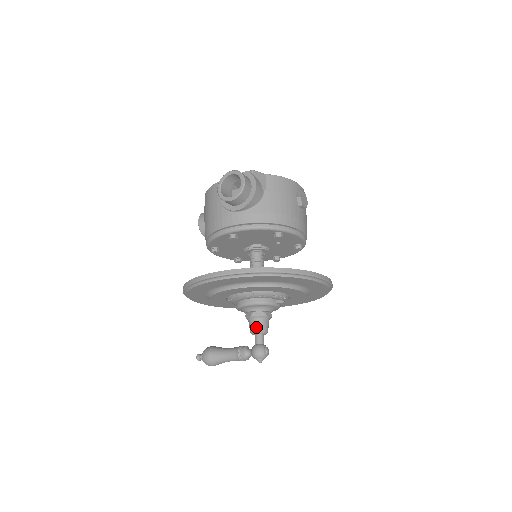
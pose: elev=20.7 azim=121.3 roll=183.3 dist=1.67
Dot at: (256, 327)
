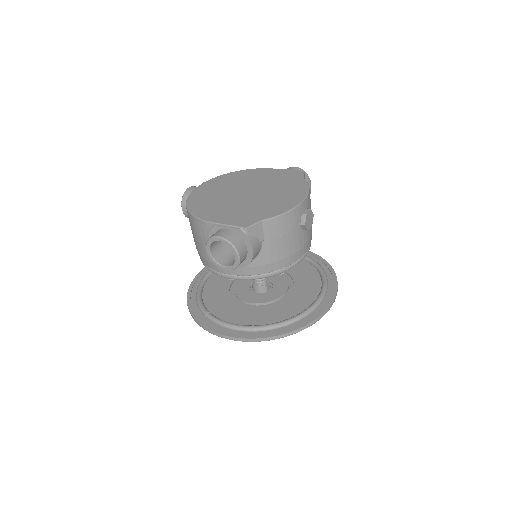
Dot at: occluded
